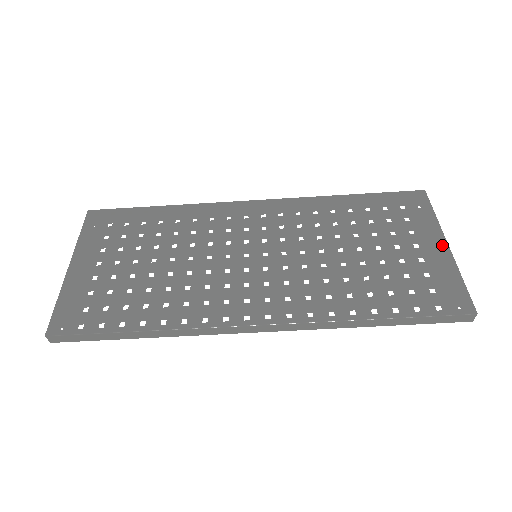
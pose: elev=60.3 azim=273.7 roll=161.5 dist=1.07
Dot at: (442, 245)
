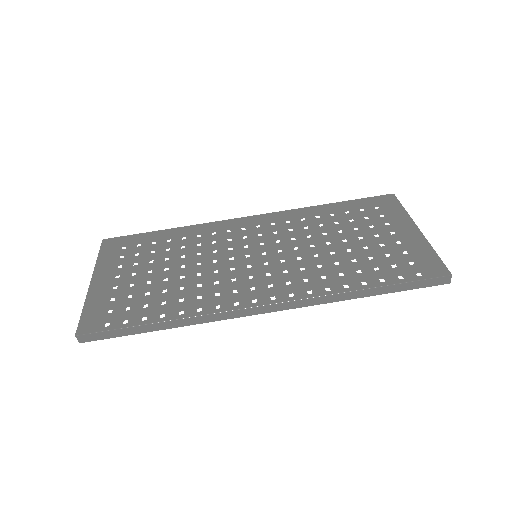
Dot at: (414, 230)
